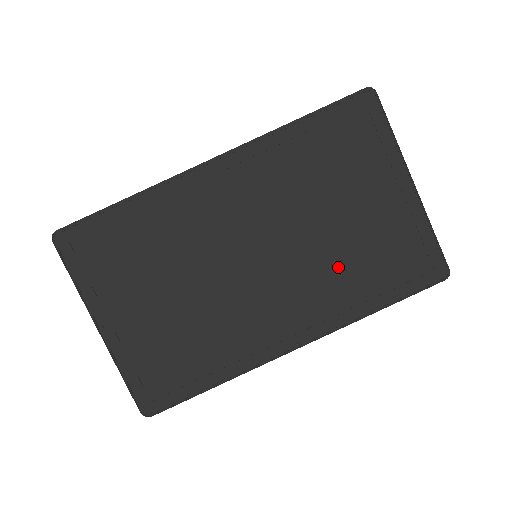
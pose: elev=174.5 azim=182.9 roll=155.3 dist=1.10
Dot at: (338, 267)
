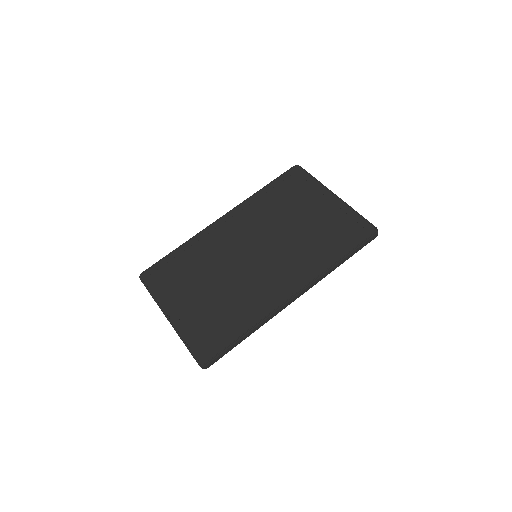
Dot at: (306, 245)
